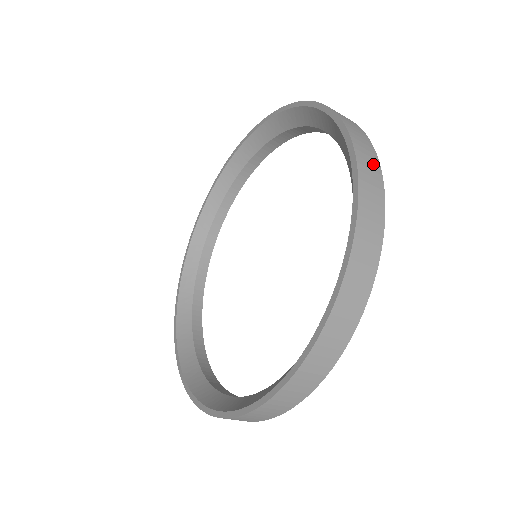
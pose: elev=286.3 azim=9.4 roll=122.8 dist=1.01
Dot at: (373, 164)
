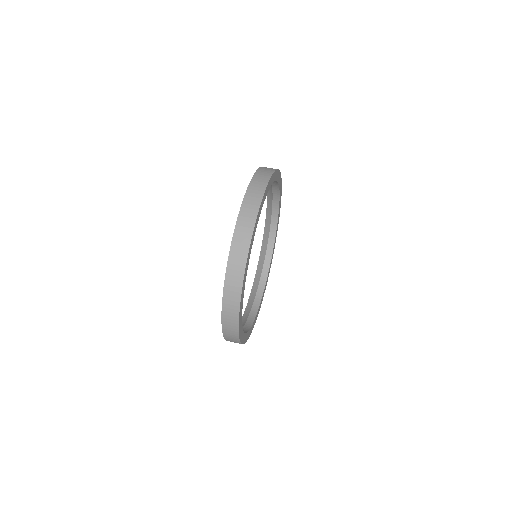
Dot at: (258, 194)
